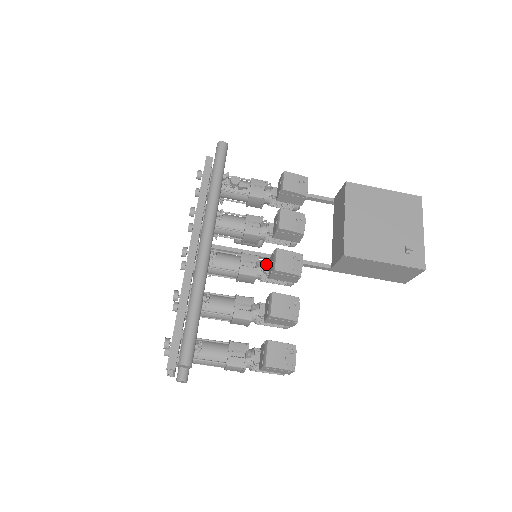
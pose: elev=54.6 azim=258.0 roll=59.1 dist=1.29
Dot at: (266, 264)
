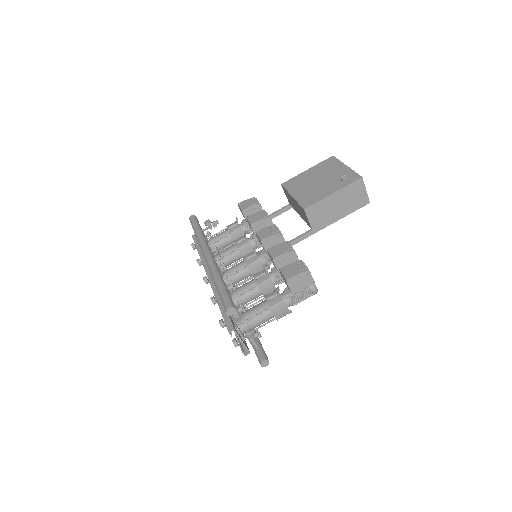
Dot at: (261, 250)
